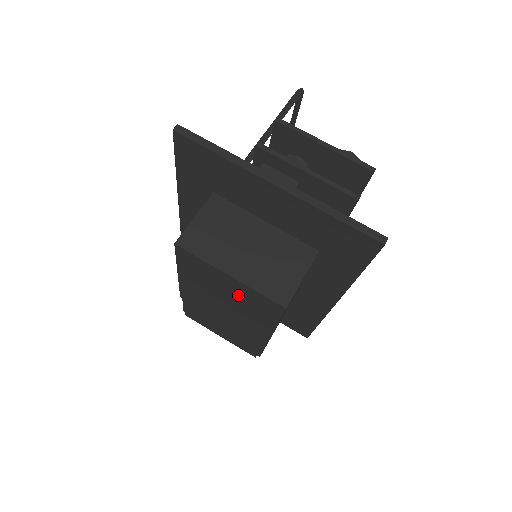
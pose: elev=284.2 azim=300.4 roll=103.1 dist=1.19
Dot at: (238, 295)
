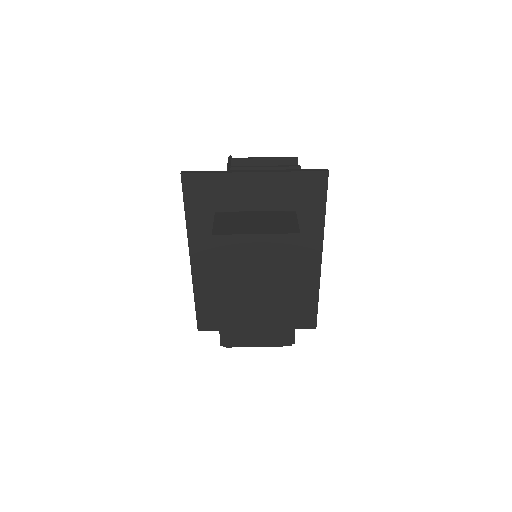
Dot at: (265, 255)
